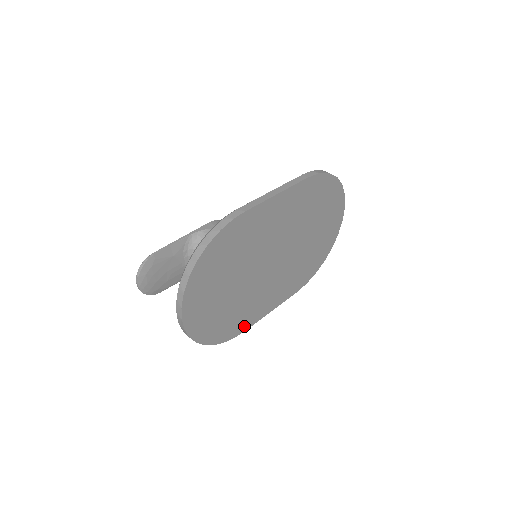
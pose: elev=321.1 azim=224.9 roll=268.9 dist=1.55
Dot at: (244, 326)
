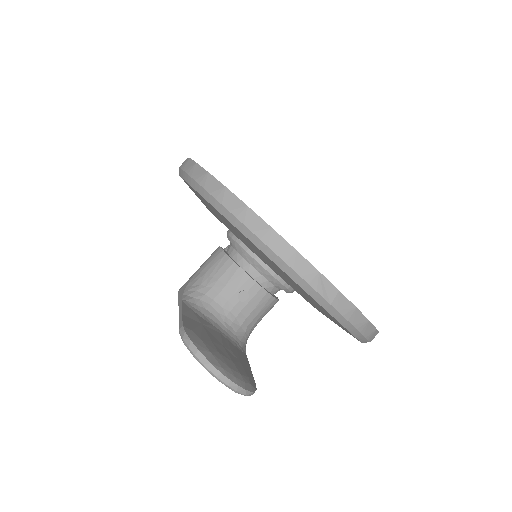
Dot at: occluded
